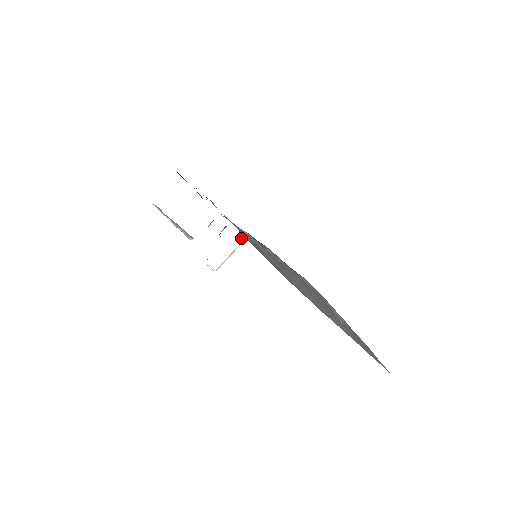
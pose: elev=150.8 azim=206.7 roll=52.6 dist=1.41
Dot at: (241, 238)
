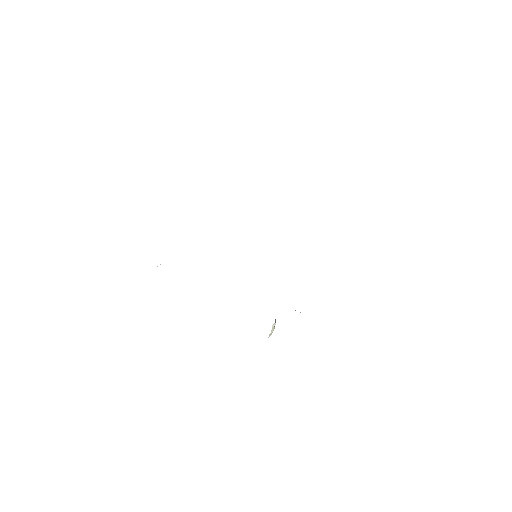
Dot at: (274, 324)
